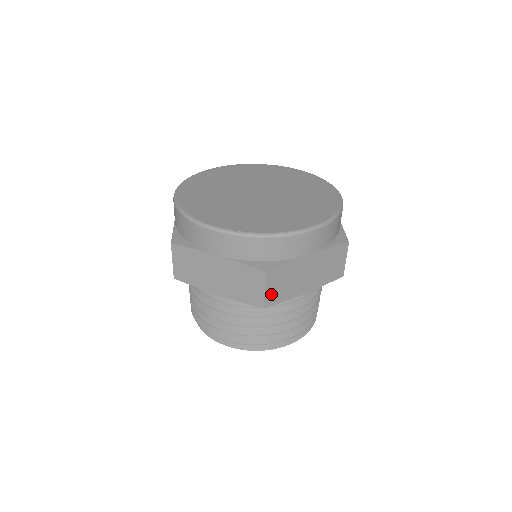
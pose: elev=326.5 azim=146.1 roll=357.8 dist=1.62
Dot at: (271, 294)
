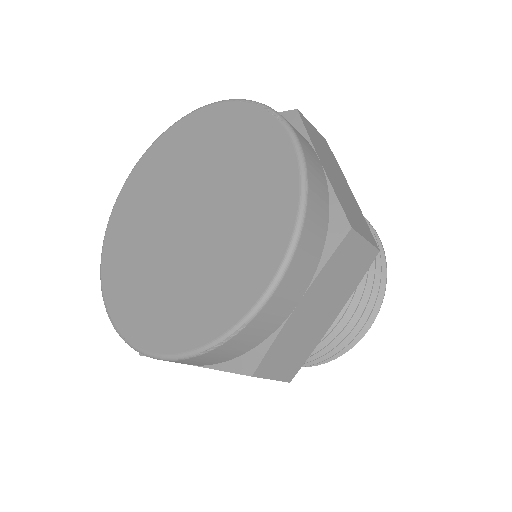
Dot at: occluded
